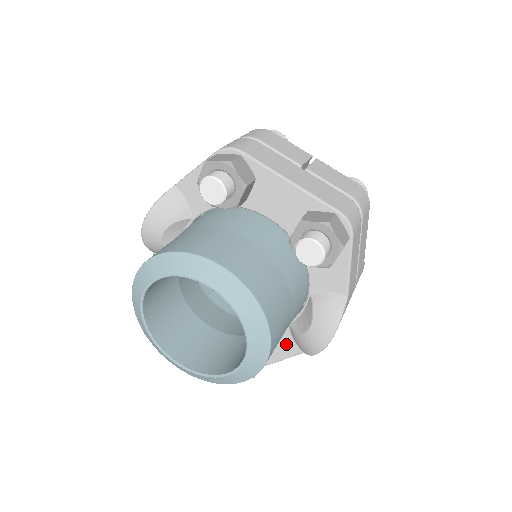
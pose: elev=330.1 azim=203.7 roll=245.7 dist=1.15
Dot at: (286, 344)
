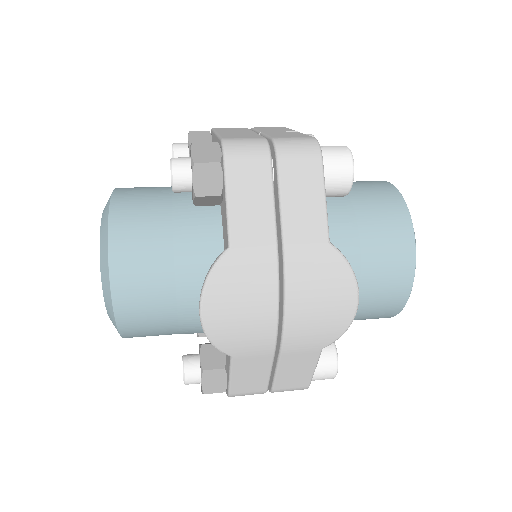
Dot at: occluded
